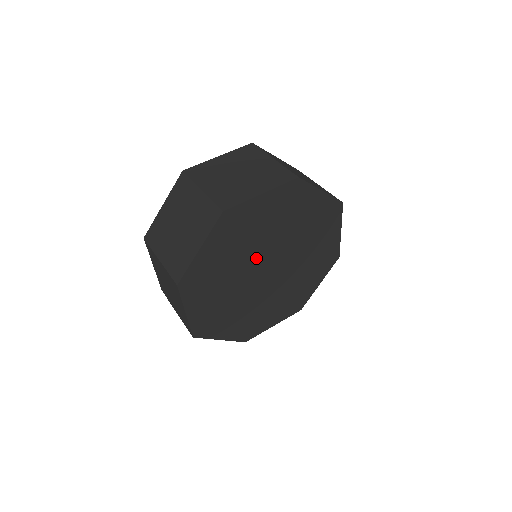
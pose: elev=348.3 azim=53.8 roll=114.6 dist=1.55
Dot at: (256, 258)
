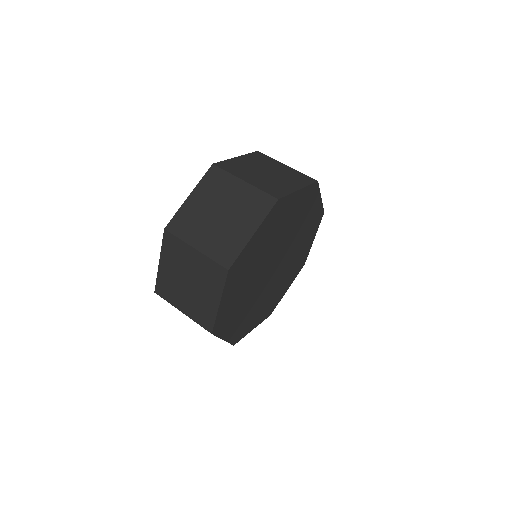
Dot at: (273, 253)
